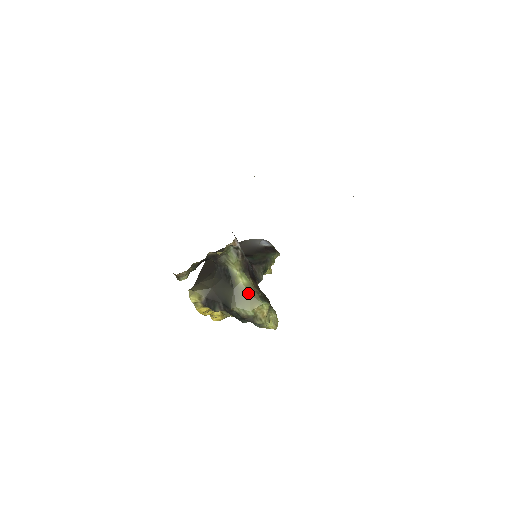
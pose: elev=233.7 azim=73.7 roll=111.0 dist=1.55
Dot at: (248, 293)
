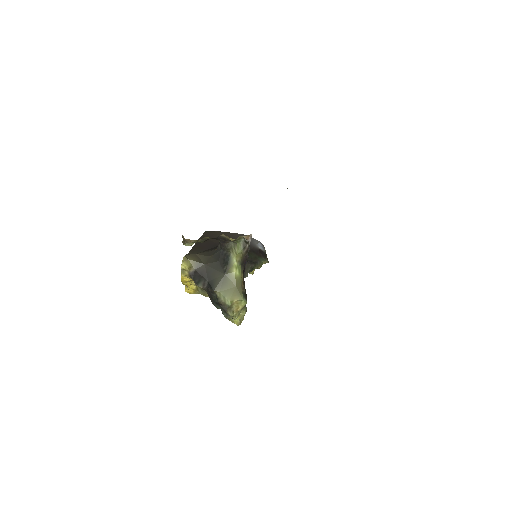
Dot at: (235, 285)
